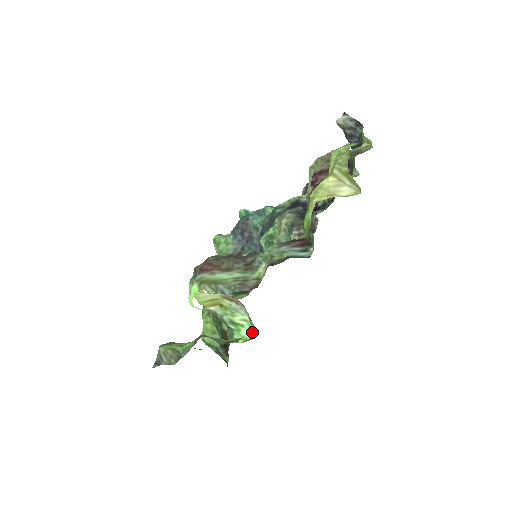
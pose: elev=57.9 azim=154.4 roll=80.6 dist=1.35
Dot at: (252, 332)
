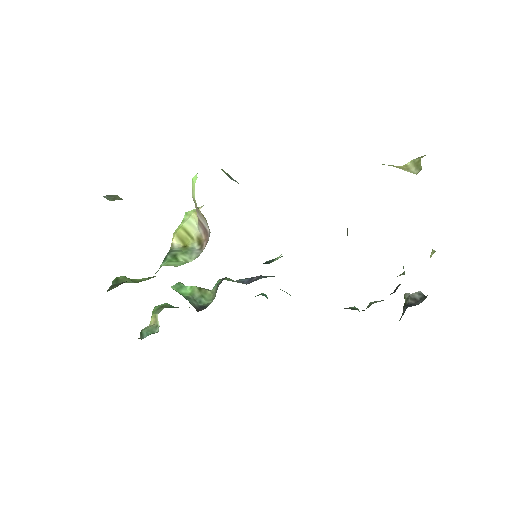
Dot at: (179, 265)
